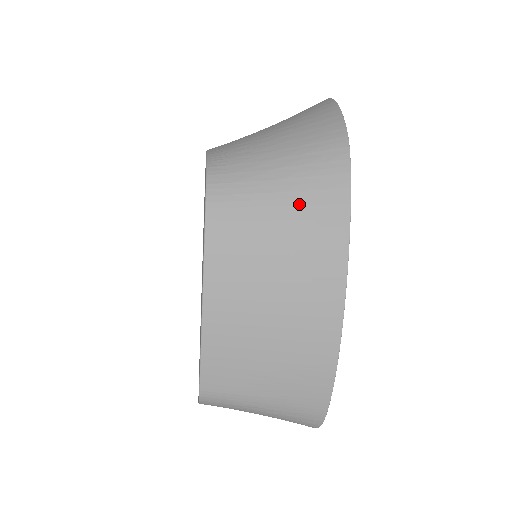
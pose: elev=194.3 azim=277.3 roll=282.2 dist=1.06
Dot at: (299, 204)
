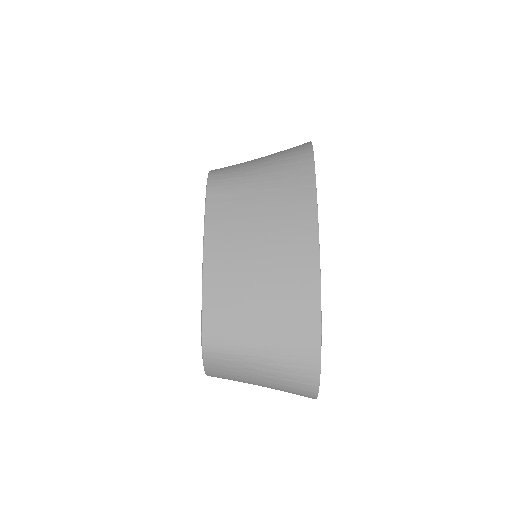
Dot at: (276, 179)
